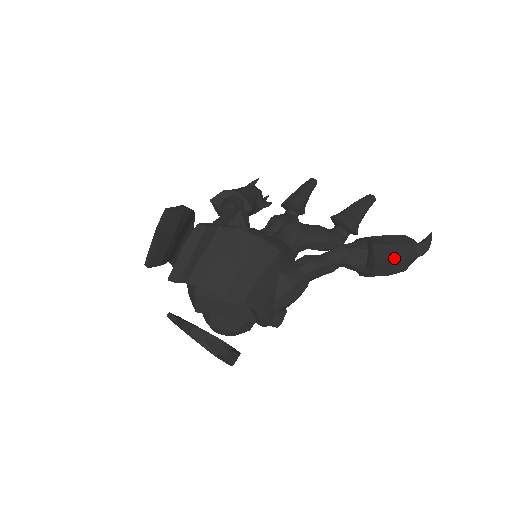
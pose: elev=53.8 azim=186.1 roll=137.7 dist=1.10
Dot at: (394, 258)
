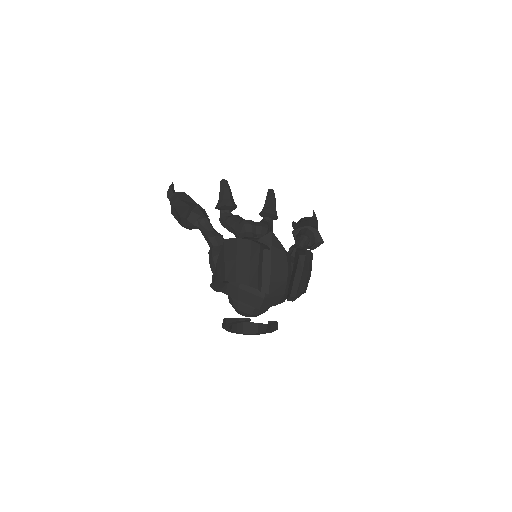
Dot at: occluded
